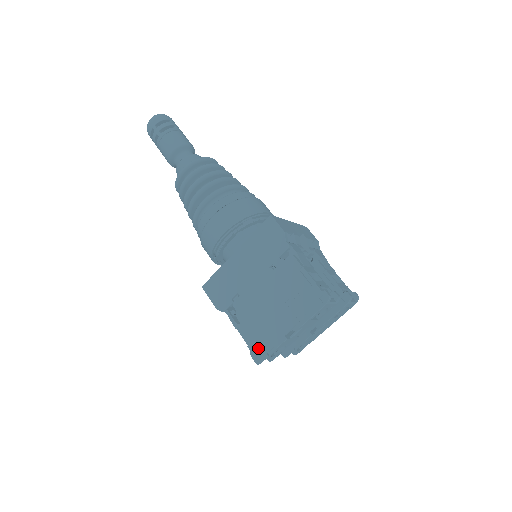
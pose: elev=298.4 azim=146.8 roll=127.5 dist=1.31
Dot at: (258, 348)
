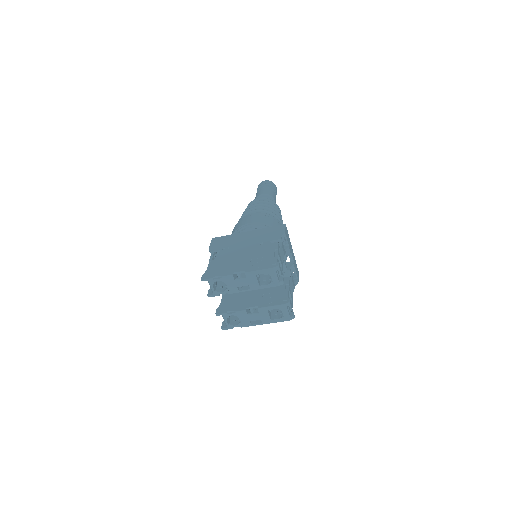
Dot at: (211, 273)
